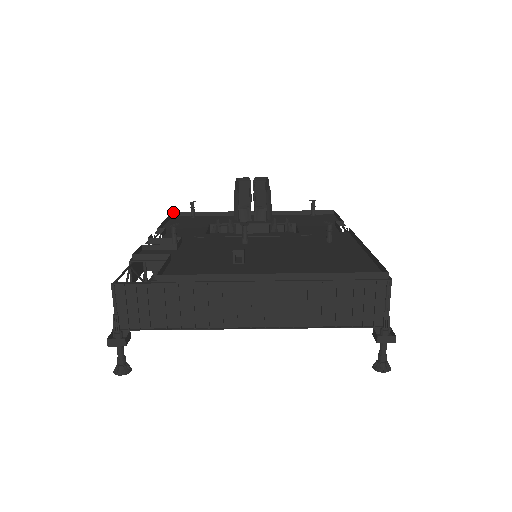
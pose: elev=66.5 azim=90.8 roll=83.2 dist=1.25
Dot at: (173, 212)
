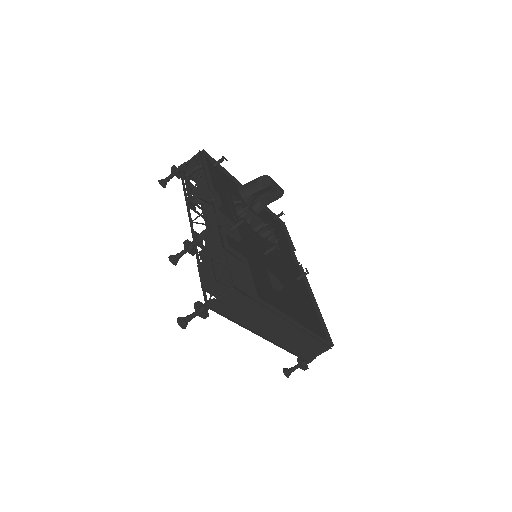
Dot at: (204, 150)
